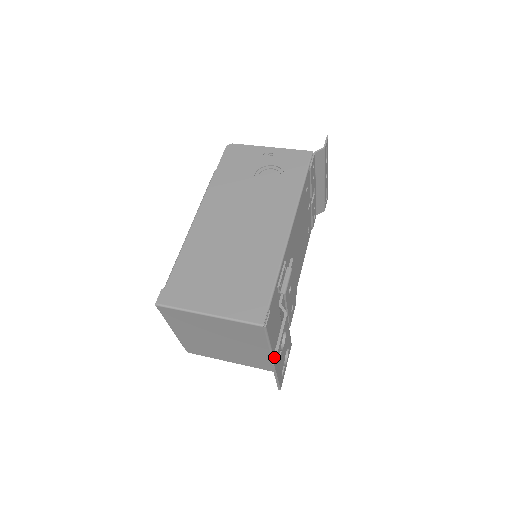
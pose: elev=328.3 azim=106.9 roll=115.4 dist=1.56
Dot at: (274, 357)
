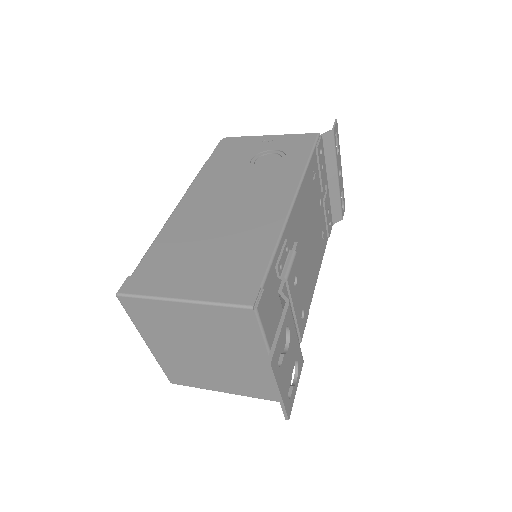
Dot at: (270, 354)
